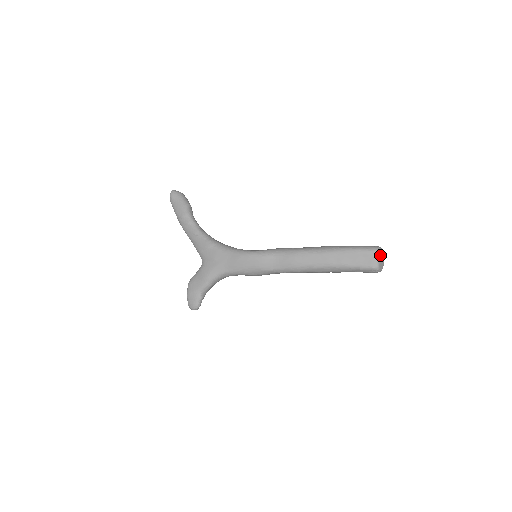
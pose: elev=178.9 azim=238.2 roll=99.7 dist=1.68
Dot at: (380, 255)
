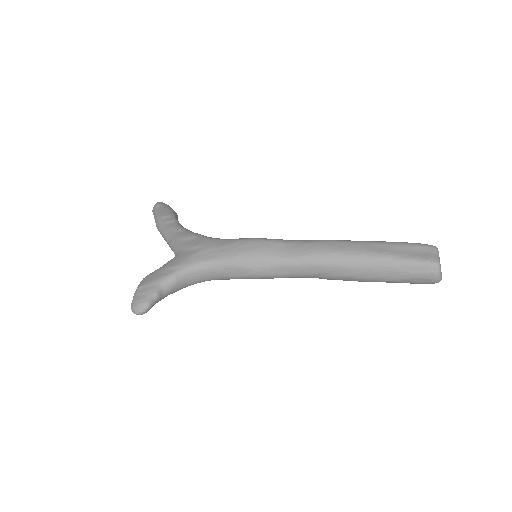
Dot at: occluded
